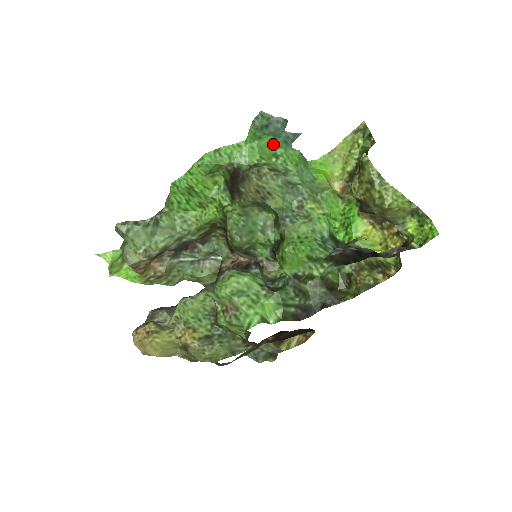
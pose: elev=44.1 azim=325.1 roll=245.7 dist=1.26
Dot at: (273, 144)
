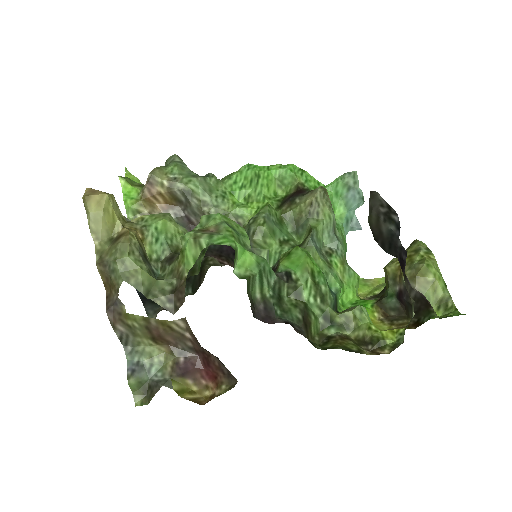
Dot at: (339, 211)
